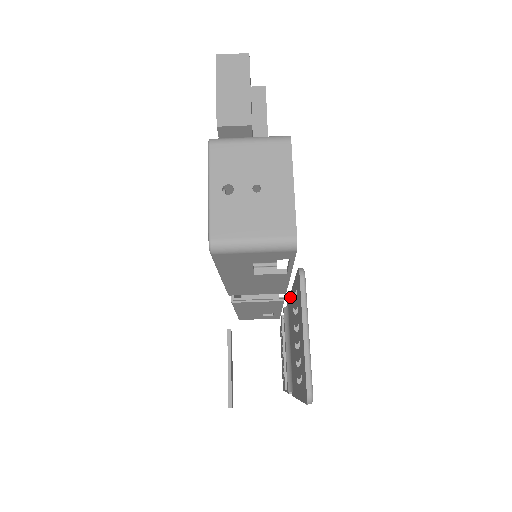
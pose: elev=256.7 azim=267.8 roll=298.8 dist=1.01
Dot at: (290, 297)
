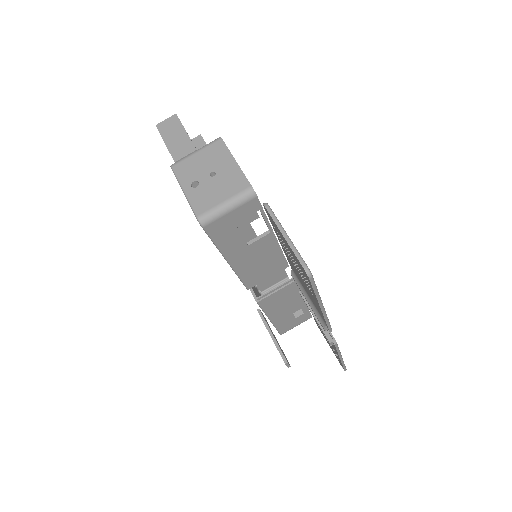
Dot at: occluded
